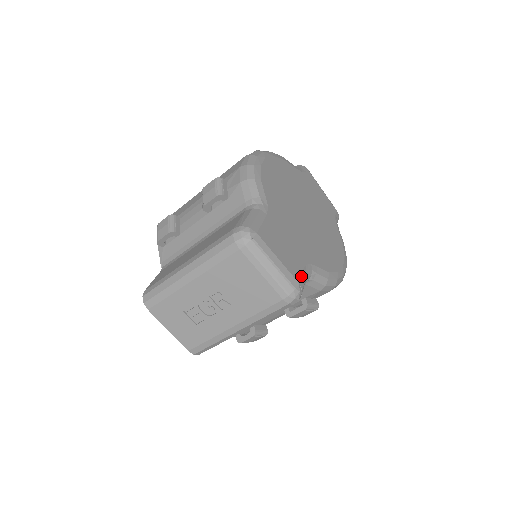
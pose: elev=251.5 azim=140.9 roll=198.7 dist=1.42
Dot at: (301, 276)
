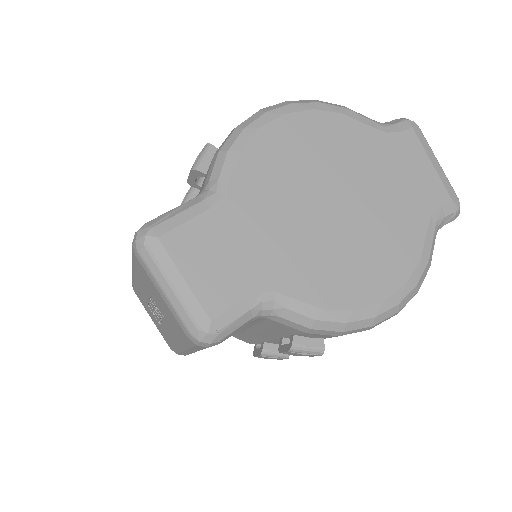
Dot at: (228, 310)
